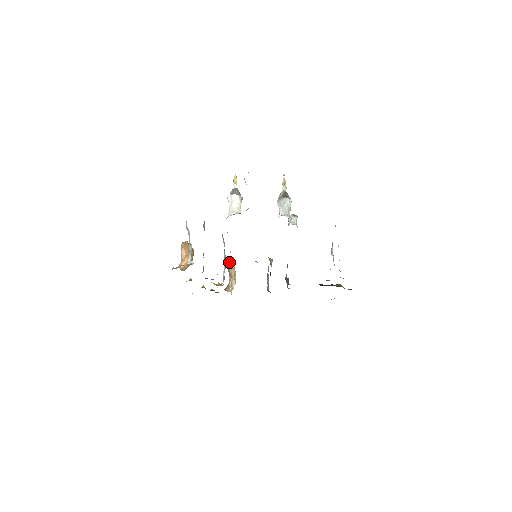
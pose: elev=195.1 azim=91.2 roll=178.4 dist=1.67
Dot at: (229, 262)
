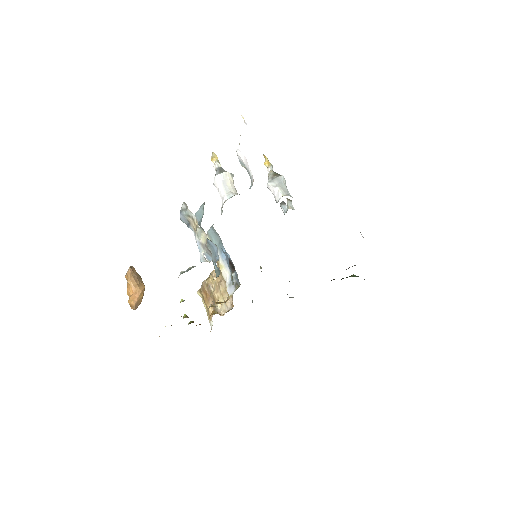
Dot at: (206, 279)
